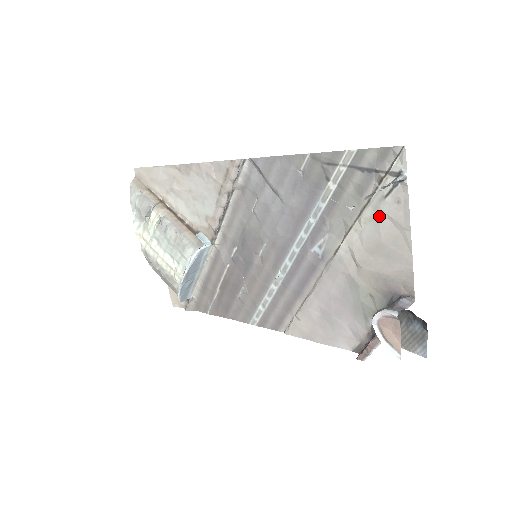
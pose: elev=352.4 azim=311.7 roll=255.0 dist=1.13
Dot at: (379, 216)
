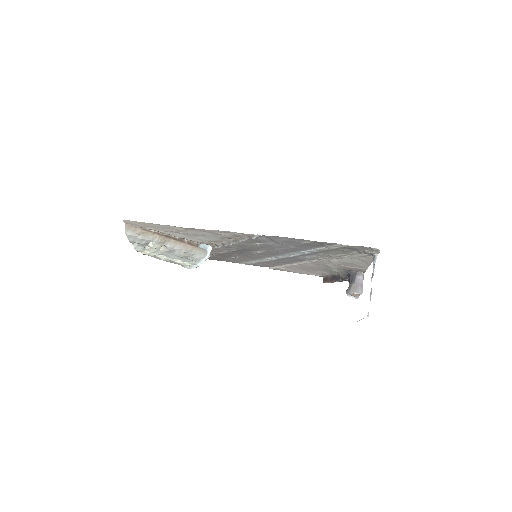
Dot at: (354, 259)
